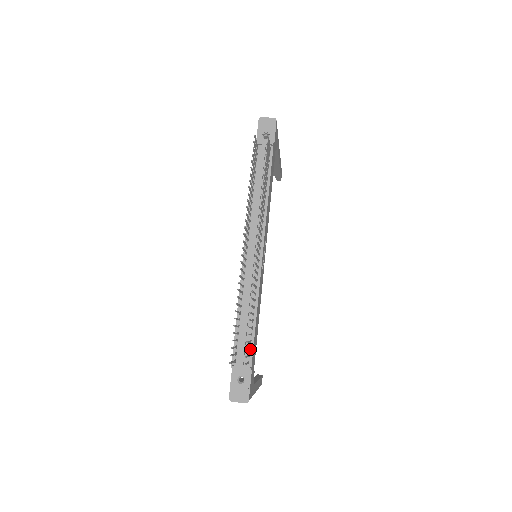
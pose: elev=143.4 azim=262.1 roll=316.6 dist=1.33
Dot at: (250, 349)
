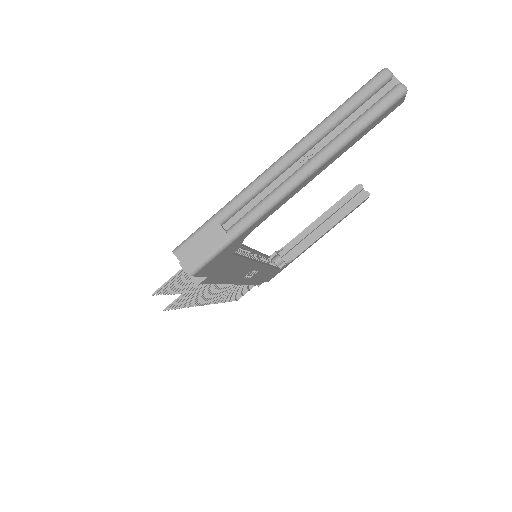
Dot at: occluded
